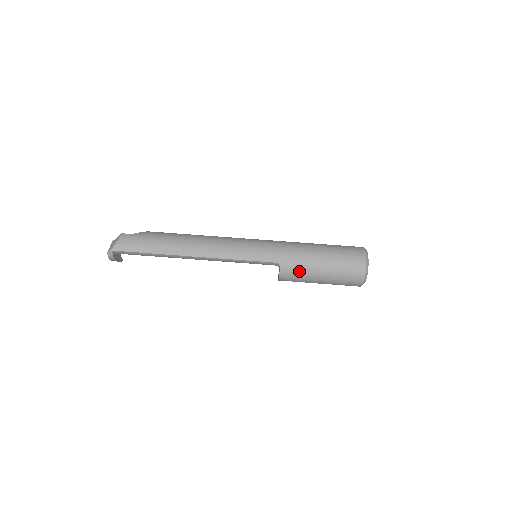
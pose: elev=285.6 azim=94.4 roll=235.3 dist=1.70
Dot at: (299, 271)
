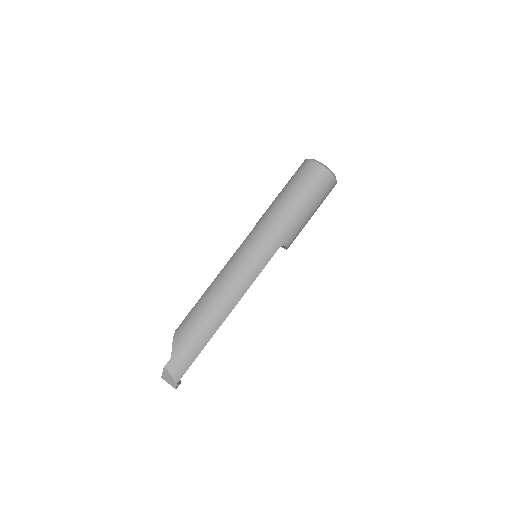
Dot at: (297, 231)
